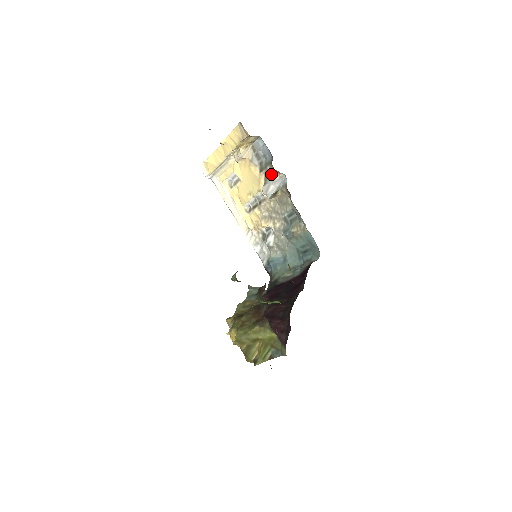
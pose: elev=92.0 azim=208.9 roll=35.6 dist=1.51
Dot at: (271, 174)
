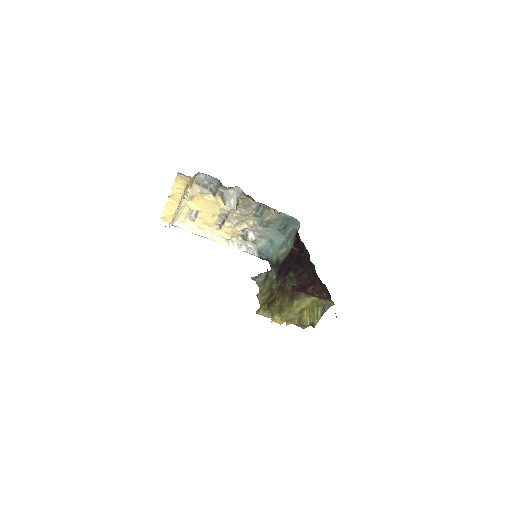
Dot at: (225, 192)
